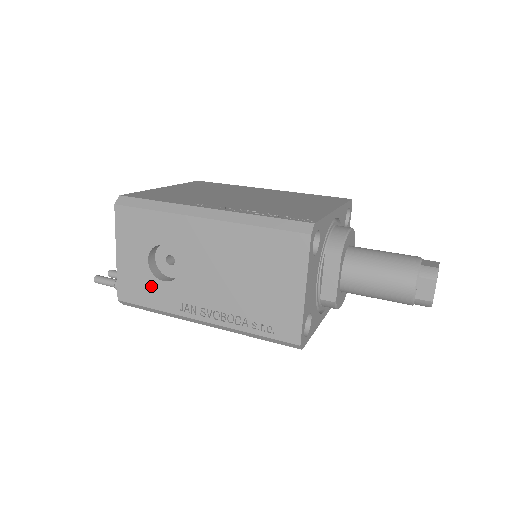
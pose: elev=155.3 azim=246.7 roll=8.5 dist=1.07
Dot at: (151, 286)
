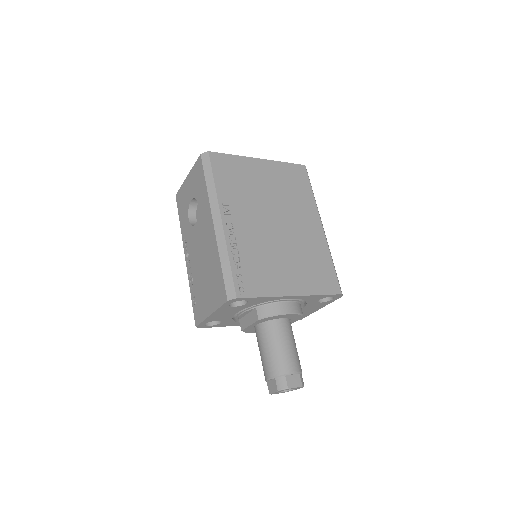
Dot at: (185, 212)
